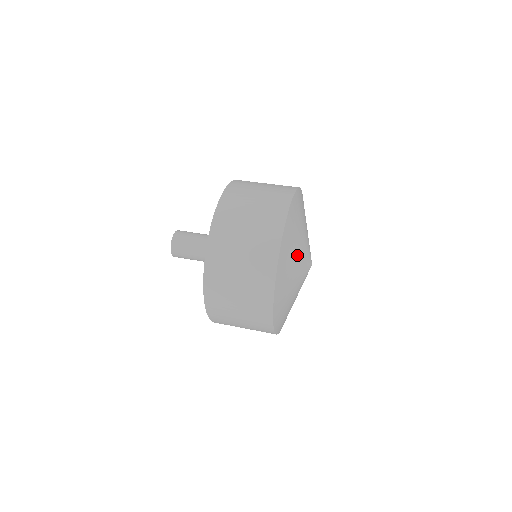
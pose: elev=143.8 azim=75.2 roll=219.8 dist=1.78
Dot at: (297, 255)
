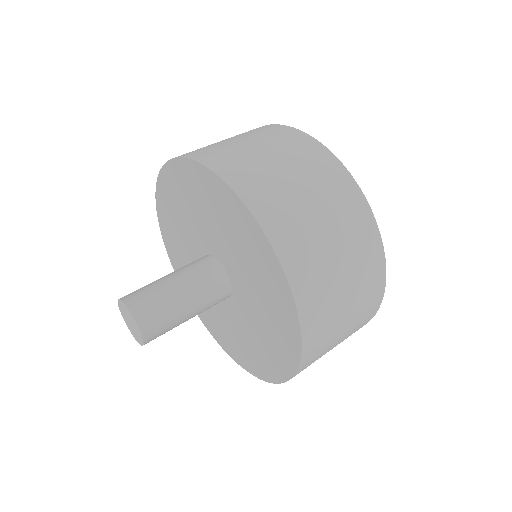
Dot at: occluded
